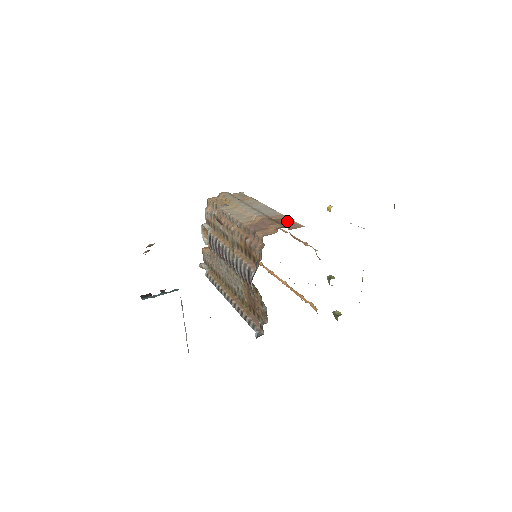
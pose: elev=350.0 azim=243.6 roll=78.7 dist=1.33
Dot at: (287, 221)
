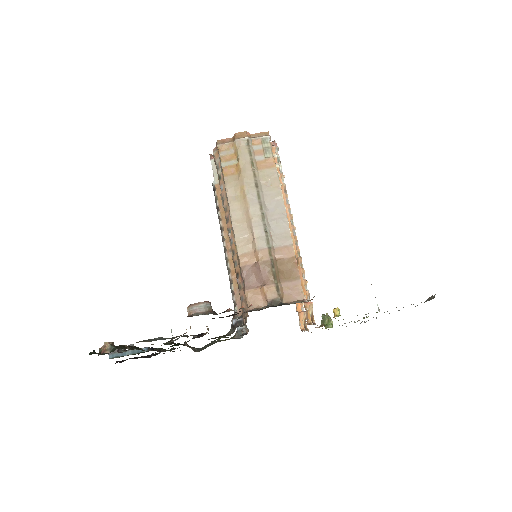
Dot at: (291, 272)
